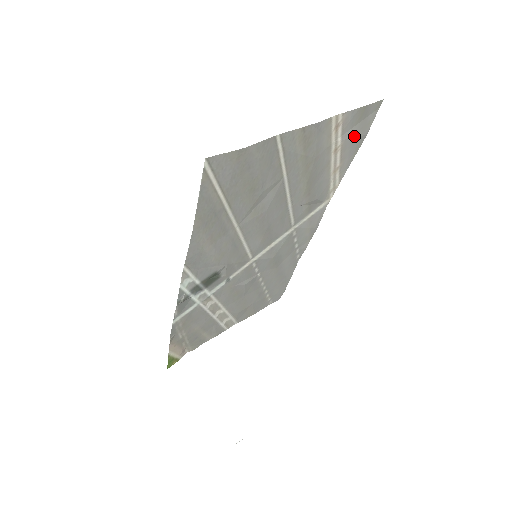
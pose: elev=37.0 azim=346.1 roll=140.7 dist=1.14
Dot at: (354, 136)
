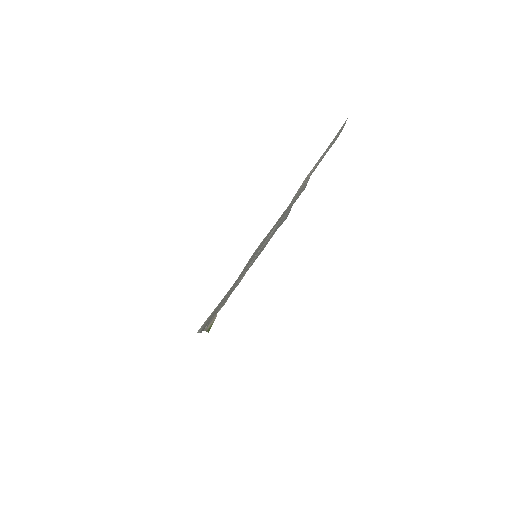
Dot at: (326, 151)
